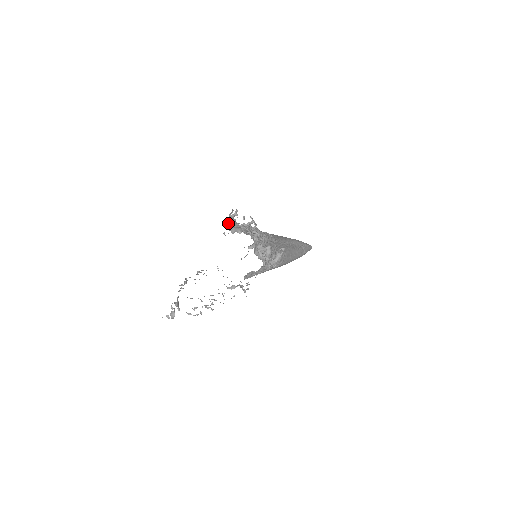
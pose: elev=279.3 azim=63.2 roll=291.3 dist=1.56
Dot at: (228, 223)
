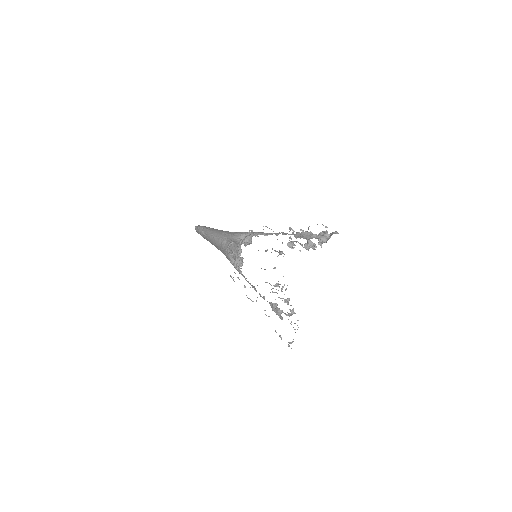
Dot at: (240, 244)
